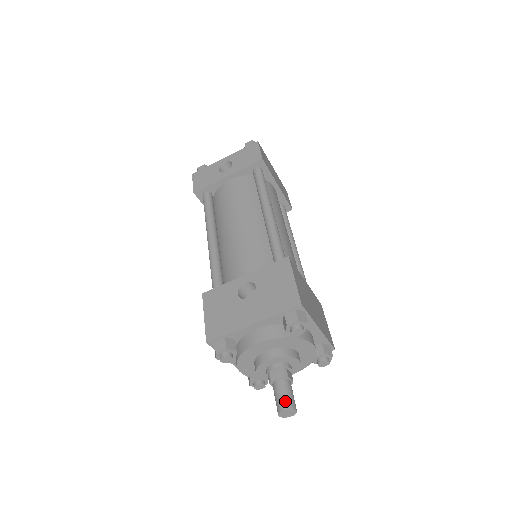
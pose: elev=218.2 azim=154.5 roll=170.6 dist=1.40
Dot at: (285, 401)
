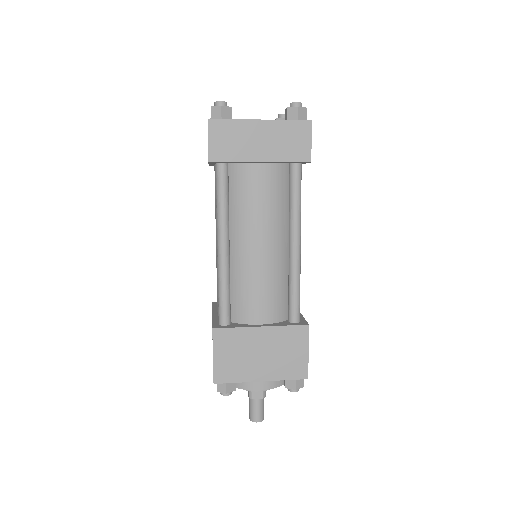
Dot at: (250, 414)
